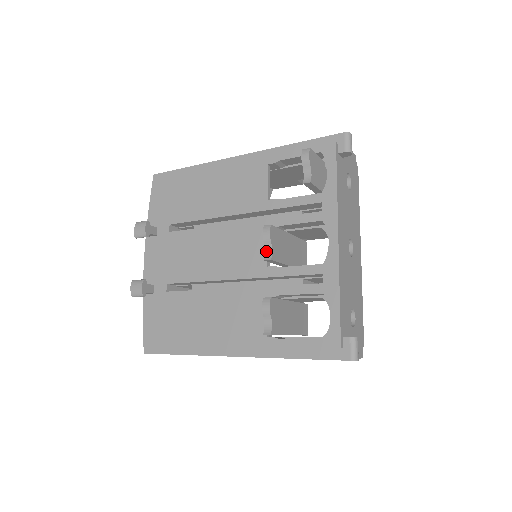
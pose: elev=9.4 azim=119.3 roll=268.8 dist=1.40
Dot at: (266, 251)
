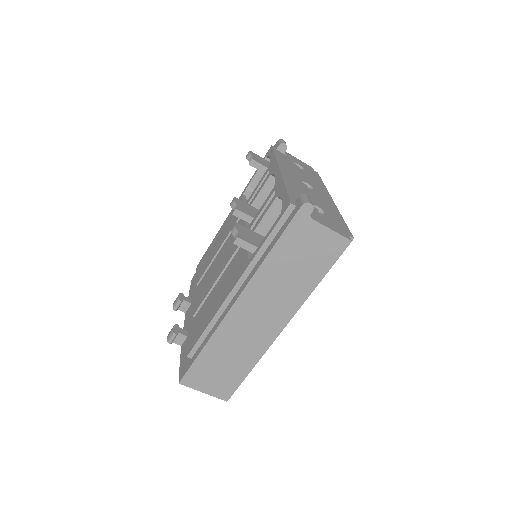
Dot at: occluded
